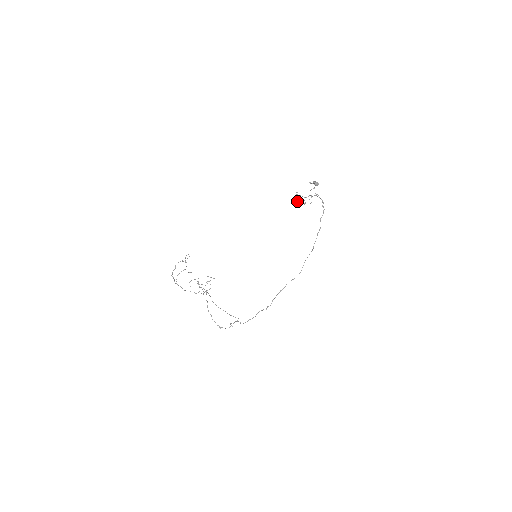
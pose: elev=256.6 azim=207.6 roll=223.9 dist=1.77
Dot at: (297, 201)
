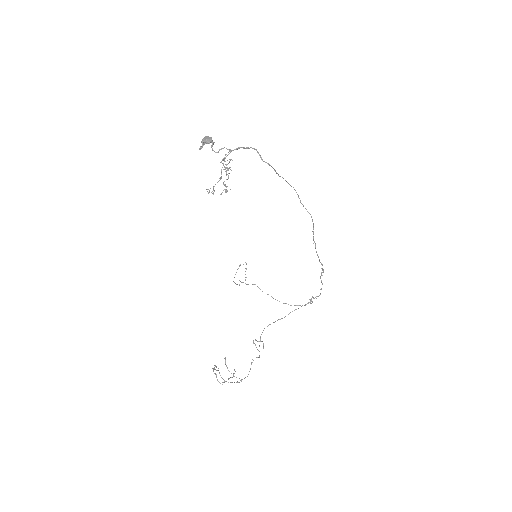
Dot at: occluded
